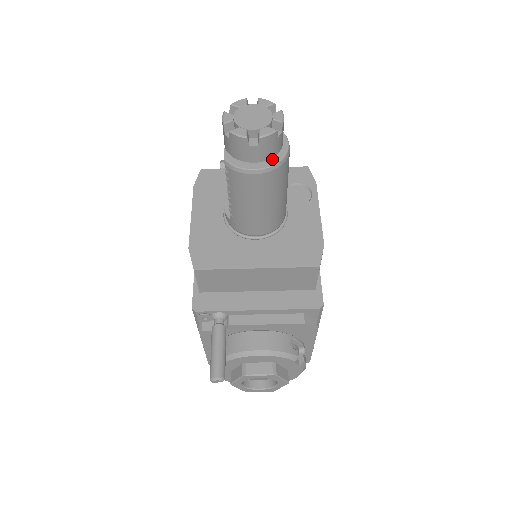
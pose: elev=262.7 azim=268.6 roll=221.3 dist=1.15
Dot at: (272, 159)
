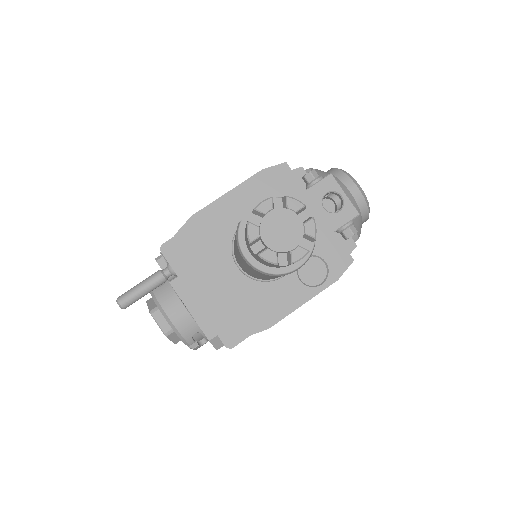
Dot at: (268, 265)
